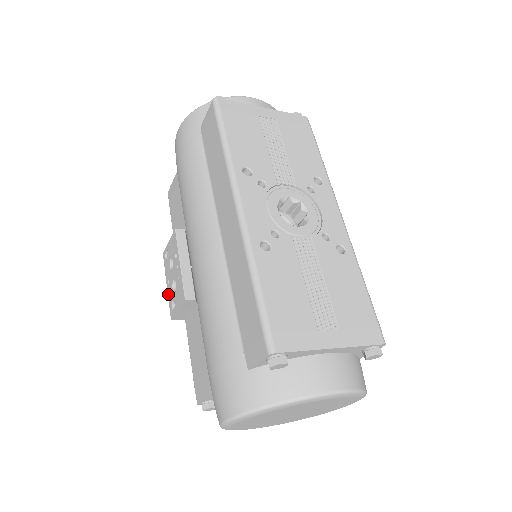
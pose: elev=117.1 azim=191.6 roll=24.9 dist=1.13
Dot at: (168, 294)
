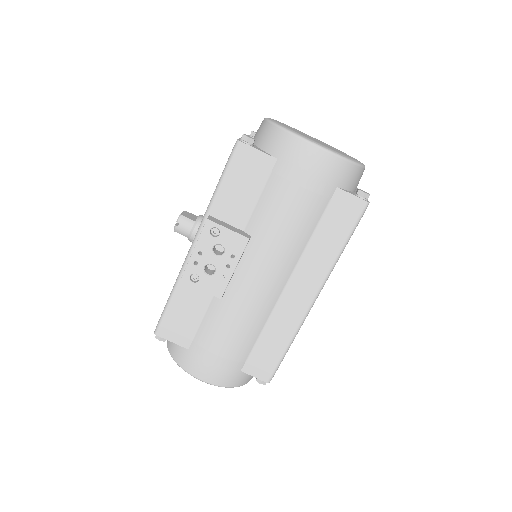
Dot at: (191, 260)
